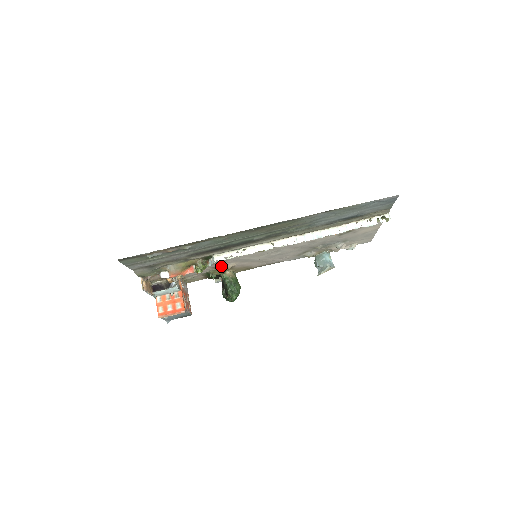
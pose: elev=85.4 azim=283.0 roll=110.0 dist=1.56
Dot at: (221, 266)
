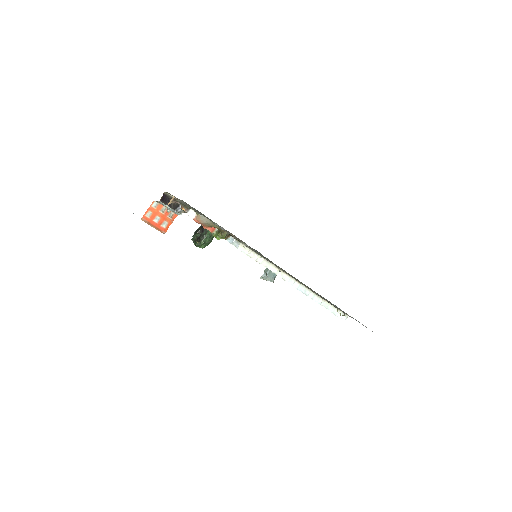
Dot at: occluded
